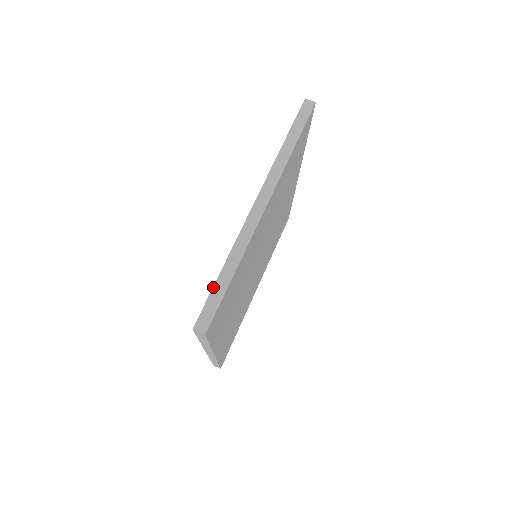
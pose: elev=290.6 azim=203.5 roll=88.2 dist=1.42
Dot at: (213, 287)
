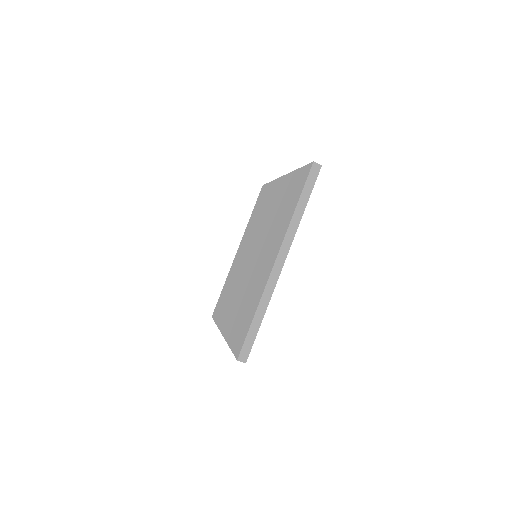
Dot at: (249, 329)
